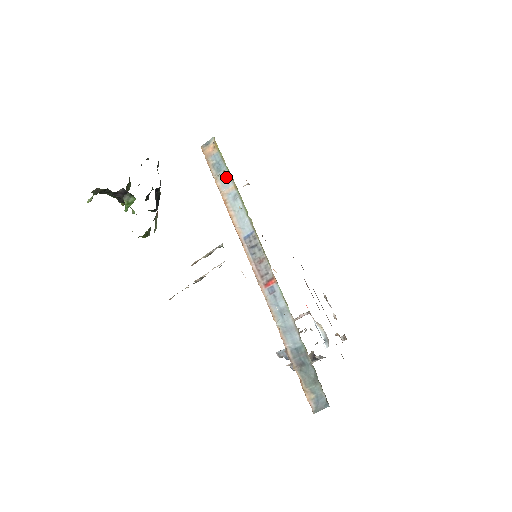
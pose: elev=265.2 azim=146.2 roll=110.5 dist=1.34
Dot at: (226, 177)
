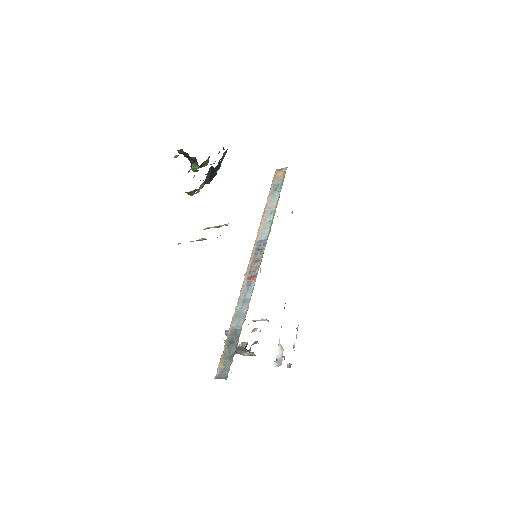
Dot at: (276, 196)
